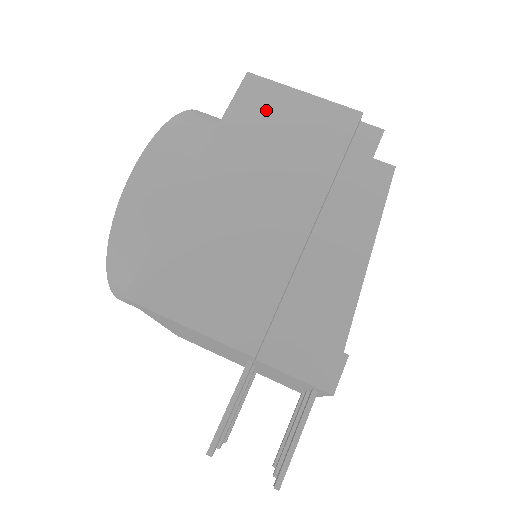
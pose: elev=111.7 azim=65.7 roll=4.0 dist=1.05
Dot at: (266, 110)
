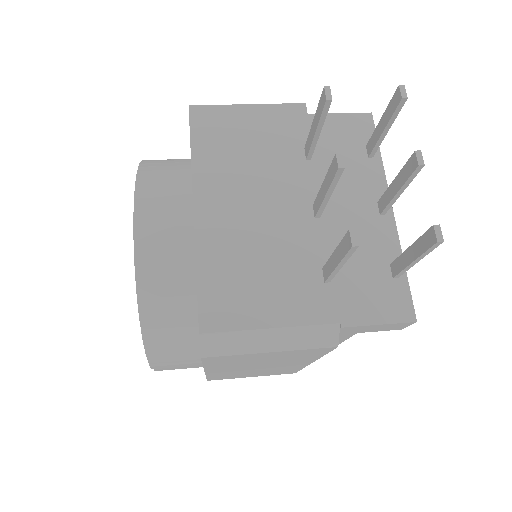
Dot at: occluded
